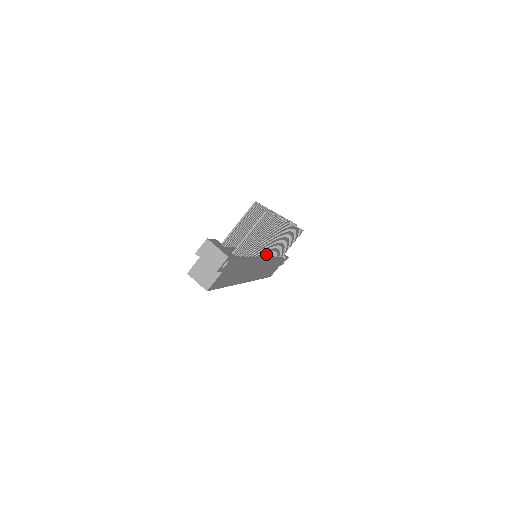
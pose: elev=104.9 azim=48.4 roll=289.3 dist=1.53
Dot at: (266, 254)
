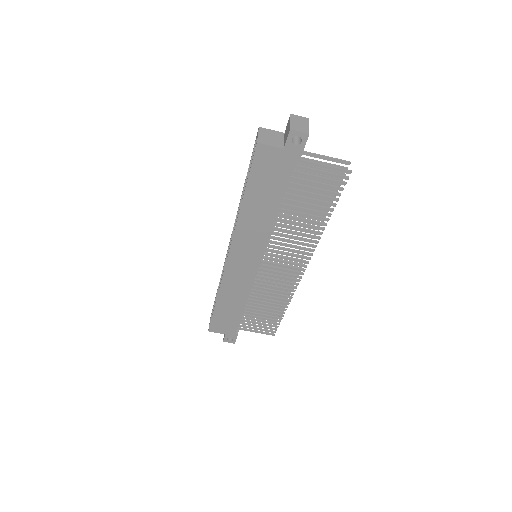
Dot at: (261, 268)
